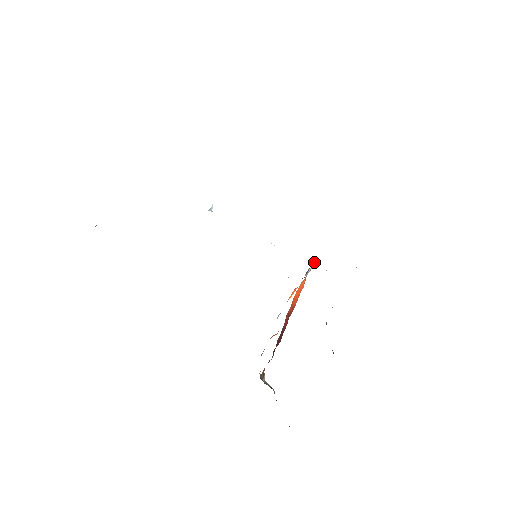
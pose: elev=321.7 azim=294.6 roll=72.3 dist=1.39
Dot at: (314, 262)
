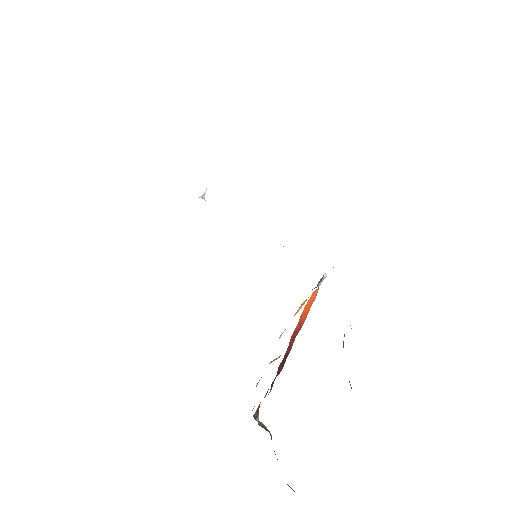
Dot at: occluded
